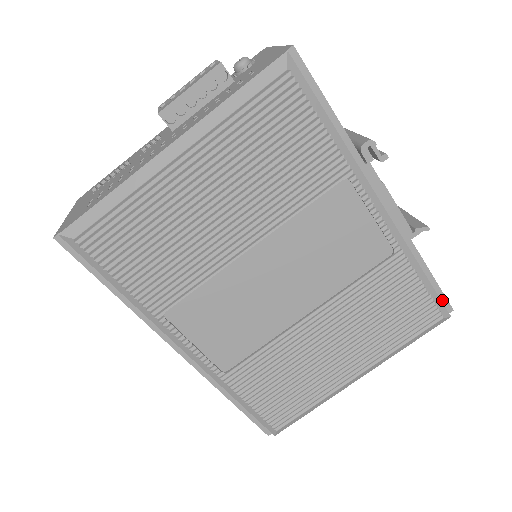
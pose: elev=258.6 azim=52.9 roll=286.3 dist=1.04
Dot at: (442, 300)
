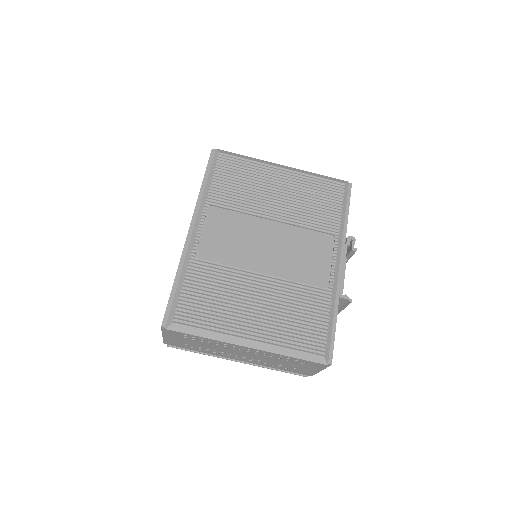
Dot at: (330, 350)
